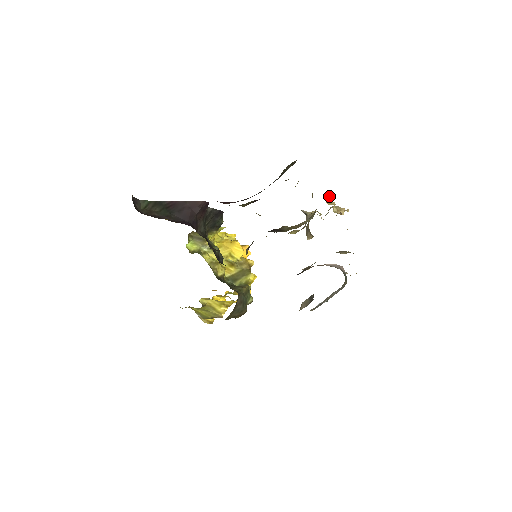
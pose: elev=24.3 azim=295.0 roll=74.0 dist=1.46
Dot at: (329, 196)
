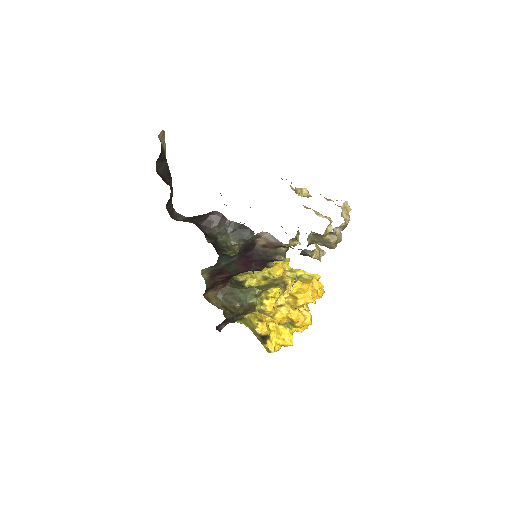
Dot at: occluded
